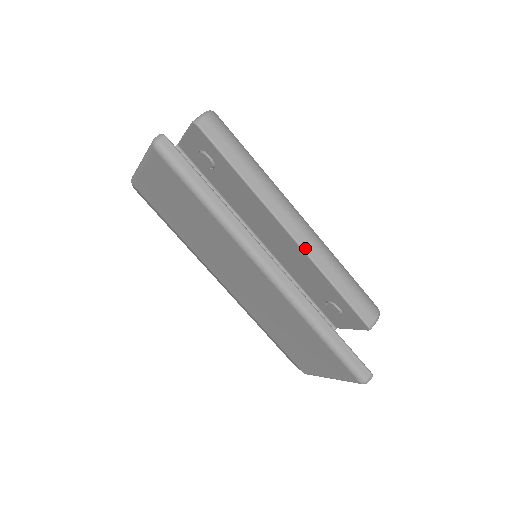
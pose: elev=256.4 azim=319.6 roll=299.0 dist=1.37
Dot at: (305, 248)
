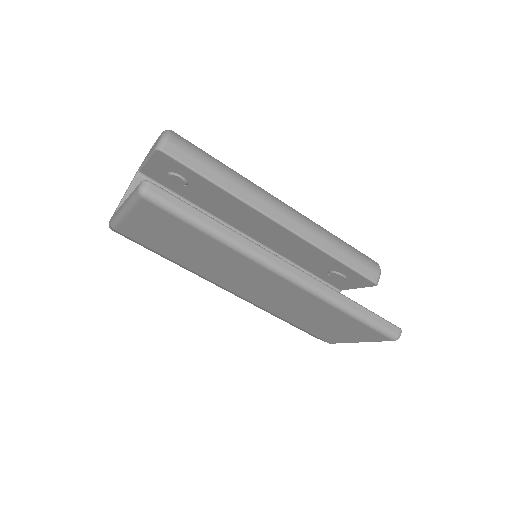
Dot at: (300, 234)
